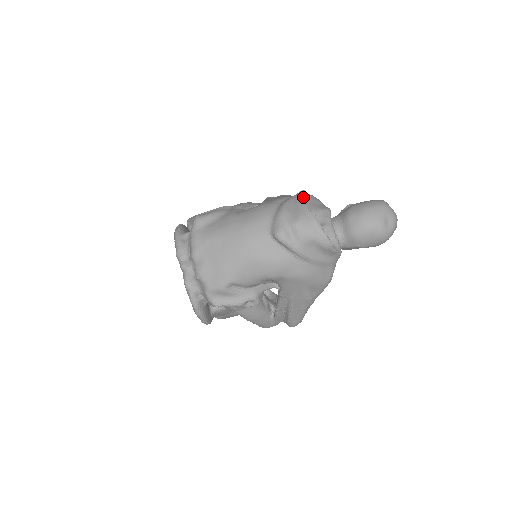
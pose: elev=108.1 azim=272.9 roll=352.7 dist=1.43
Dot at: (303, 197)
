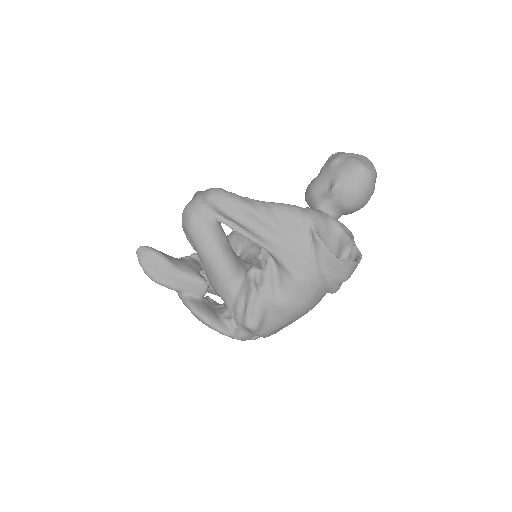
Dot at: (334, 255)
